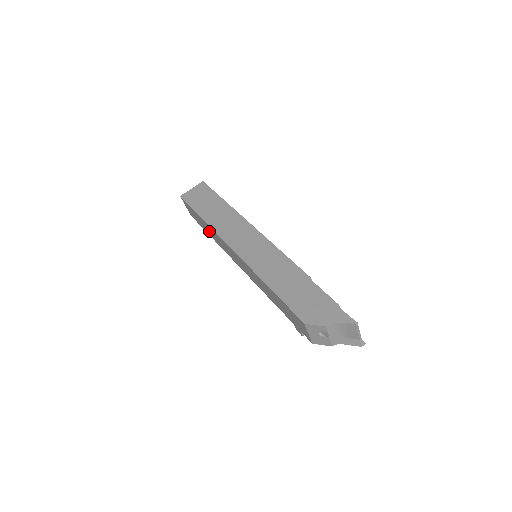
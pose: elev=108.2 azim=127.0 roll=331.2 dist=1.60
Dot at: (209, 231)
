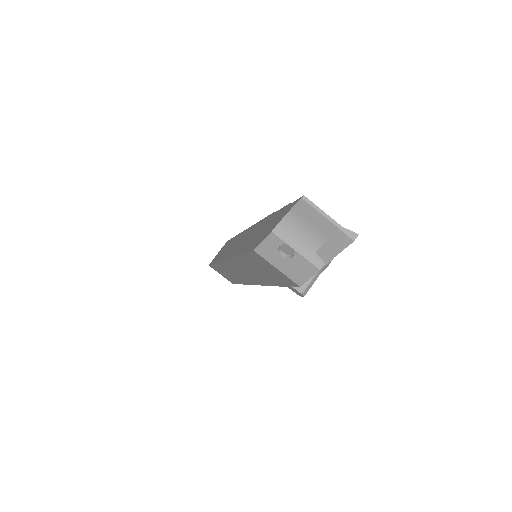
Dot at: (230, 275)
